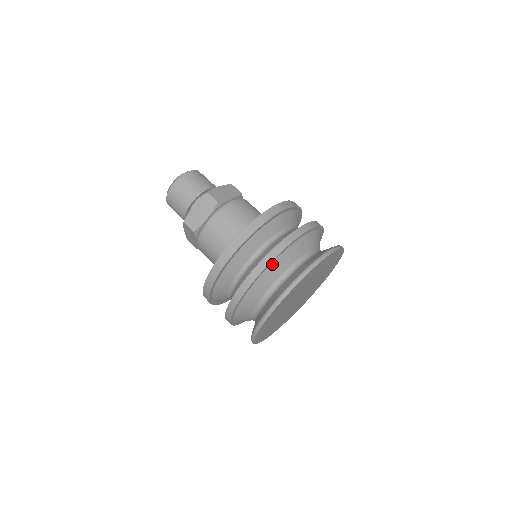
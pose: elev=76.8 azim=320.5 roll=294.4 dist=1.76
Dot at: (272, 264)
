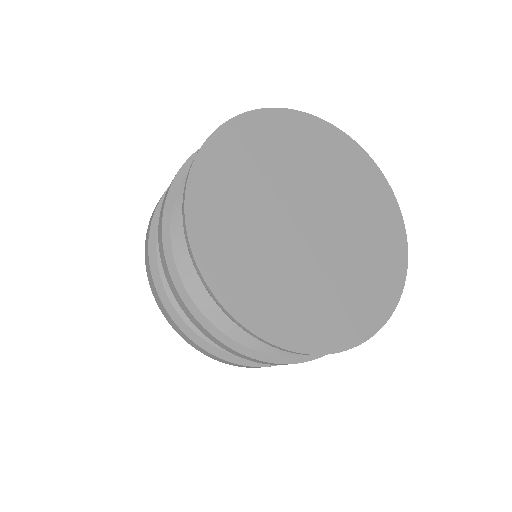
Dot at: occluded
